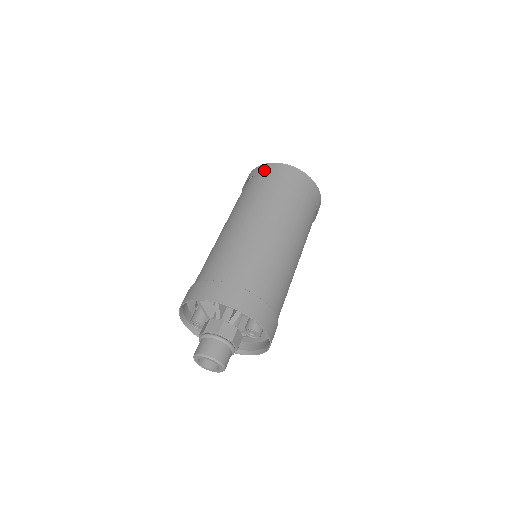
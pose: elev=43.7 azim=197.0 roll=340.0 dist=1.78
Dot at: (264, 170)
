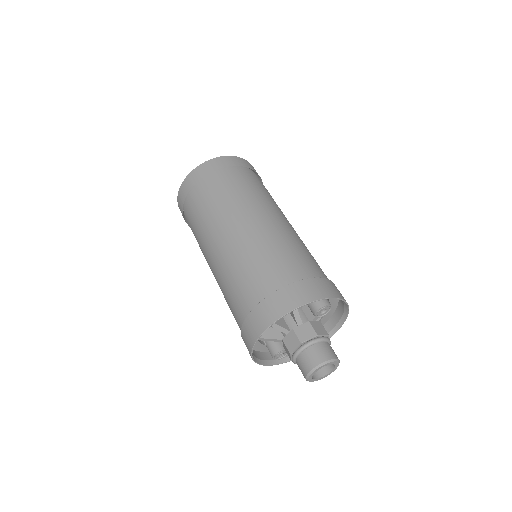
Dot at: (184, 194)
